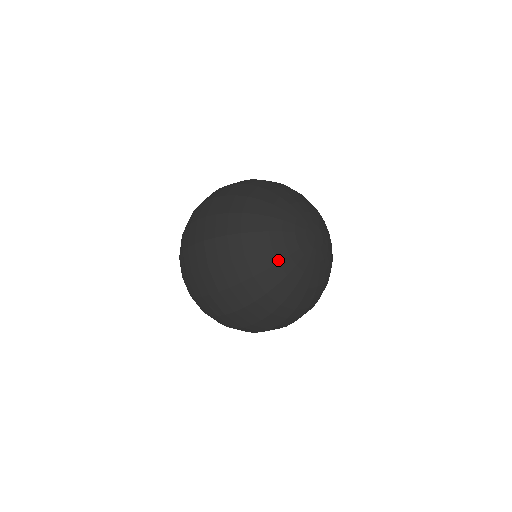
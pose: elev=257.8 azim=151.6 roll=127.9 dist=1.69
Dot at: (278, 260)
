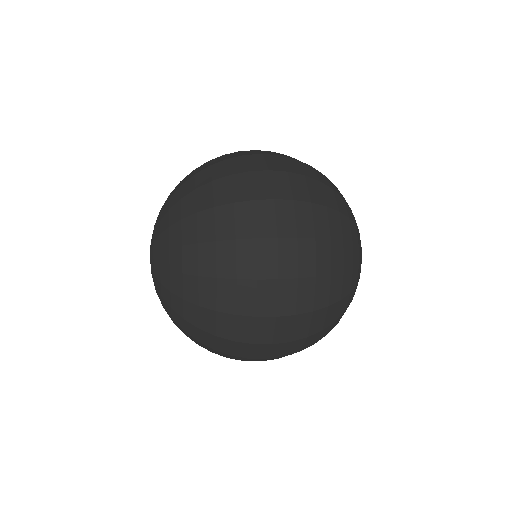
Dot at: (358, 242)
